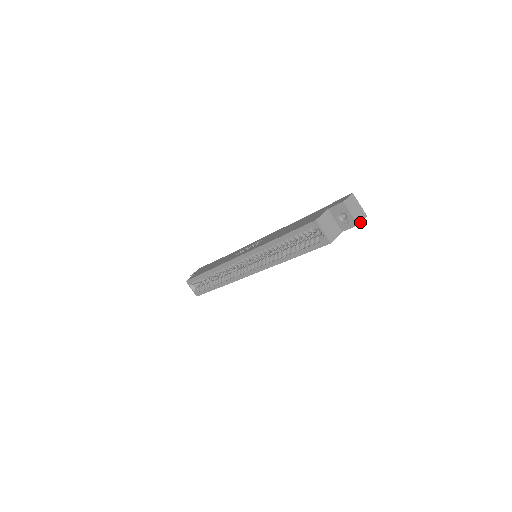
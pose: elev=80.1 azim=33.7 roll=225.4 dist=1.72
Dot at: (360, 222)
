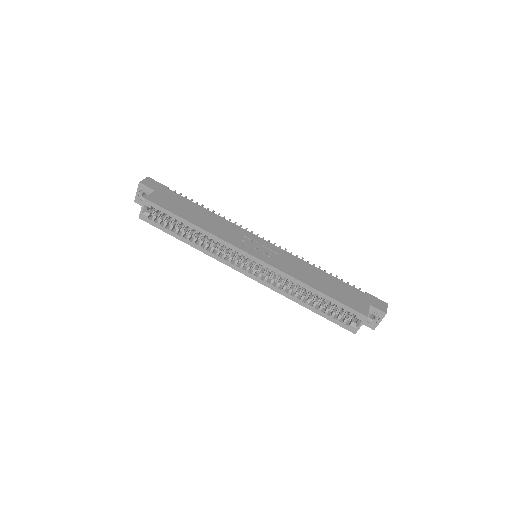
Dot at: (375, 327)
